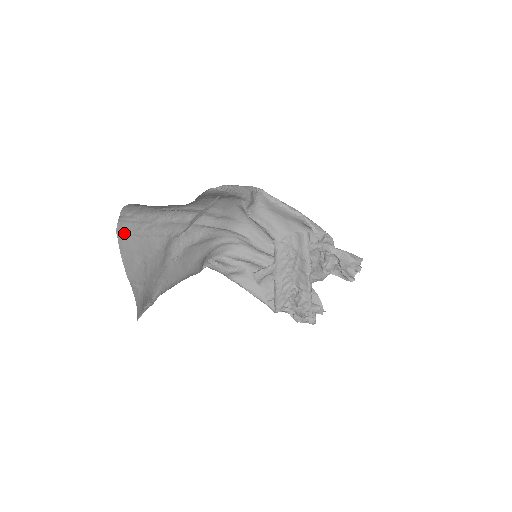
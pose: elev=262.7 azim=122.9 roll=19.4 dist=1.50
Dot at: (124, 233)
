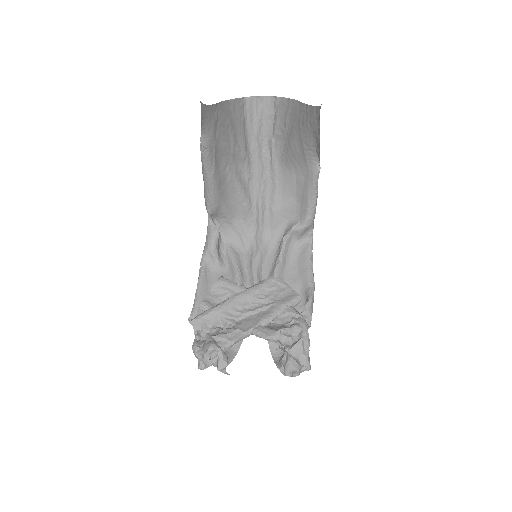
Dot at: (245, 106)
